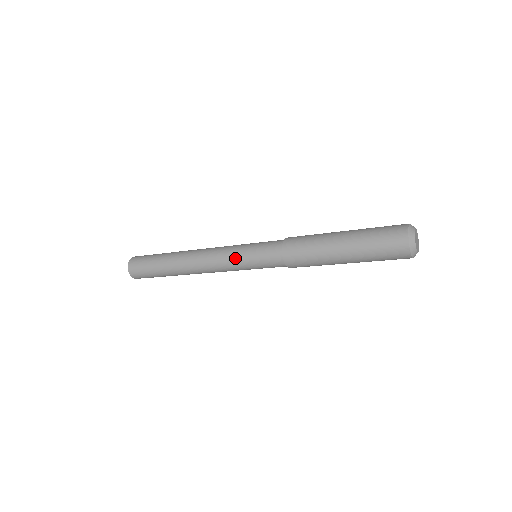
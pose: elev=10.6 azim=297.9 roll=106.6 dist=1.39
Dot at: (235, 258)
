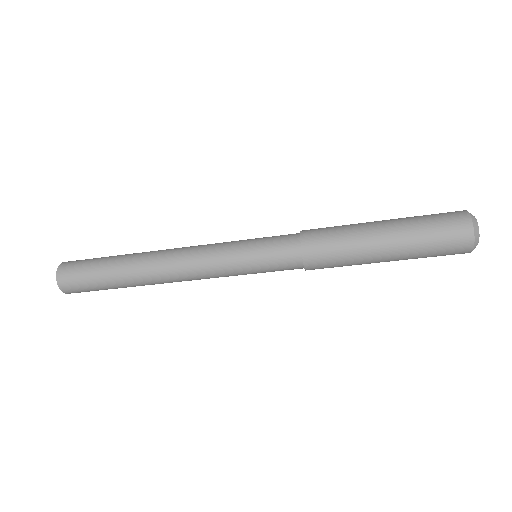
Dot at: (232, 267)
